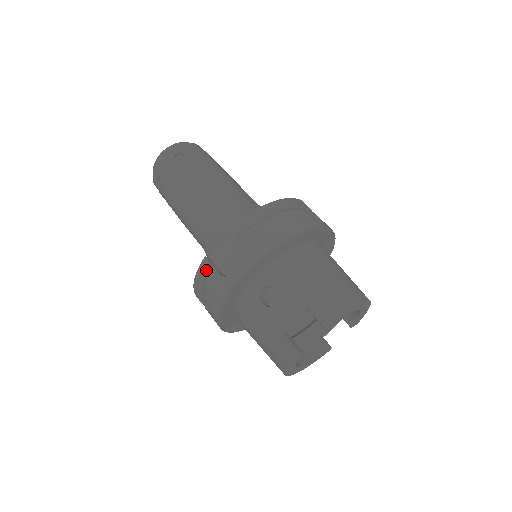
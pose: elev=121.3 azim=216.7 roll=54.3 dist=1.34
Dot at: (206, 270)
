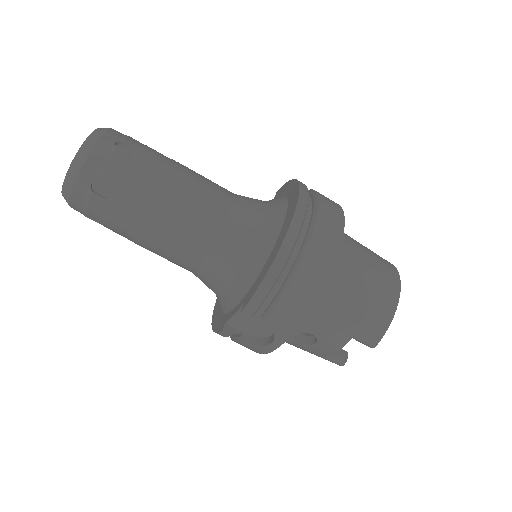
Dot at: (228, 336)
